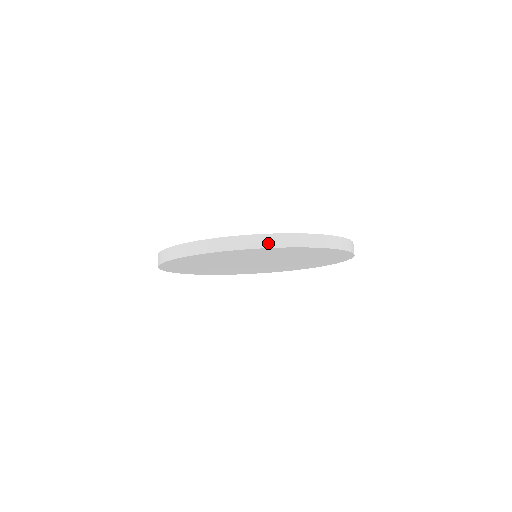
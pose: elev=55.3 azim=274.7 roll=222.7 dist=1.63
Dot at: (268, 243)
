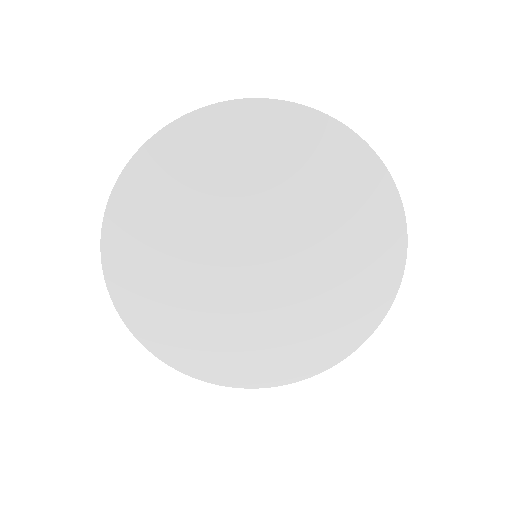
Dot at: (222, 102)
